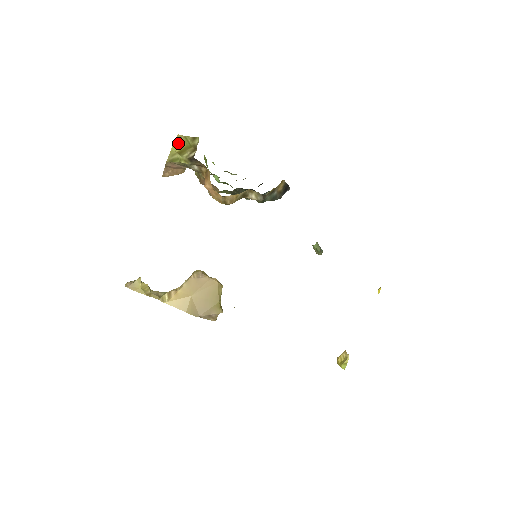
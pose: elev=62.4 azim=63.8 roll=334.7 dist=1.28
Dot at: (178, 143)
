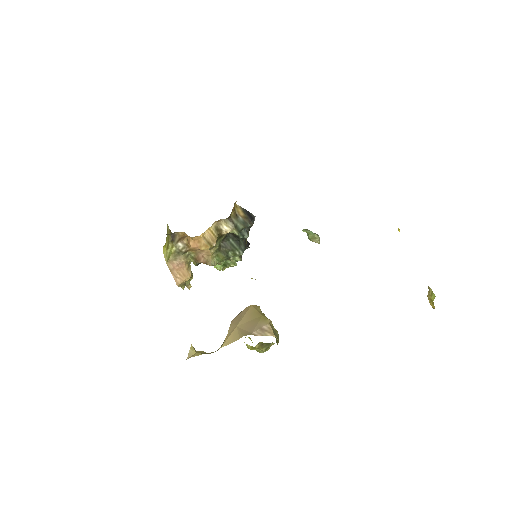
Dot at: (165, 246)
